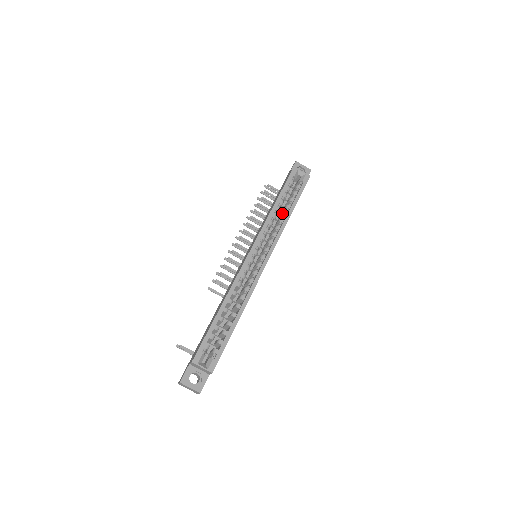
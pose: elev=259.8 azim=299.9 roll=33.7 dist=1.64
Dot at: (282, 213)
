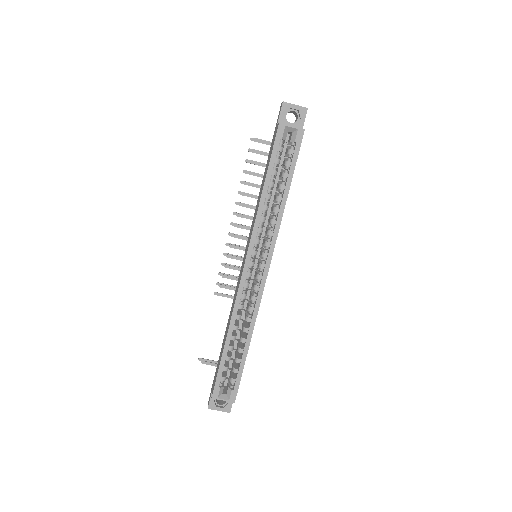
Dot at: (275, 198)
